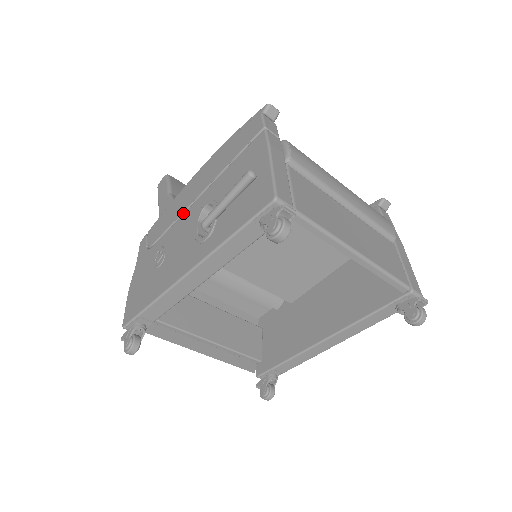
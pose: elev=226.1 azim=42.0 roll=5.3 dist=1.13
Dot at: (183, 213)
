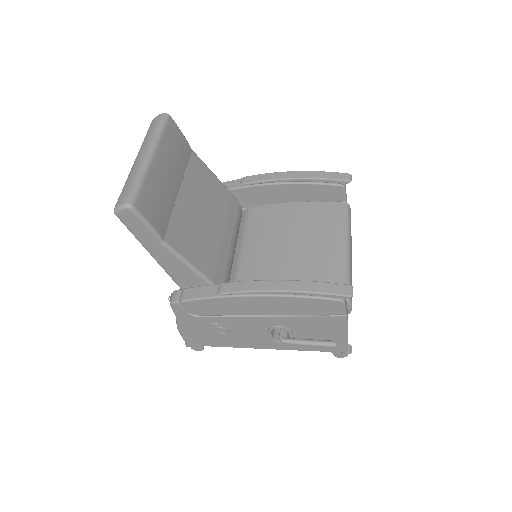
Dot at: (243, 316)
